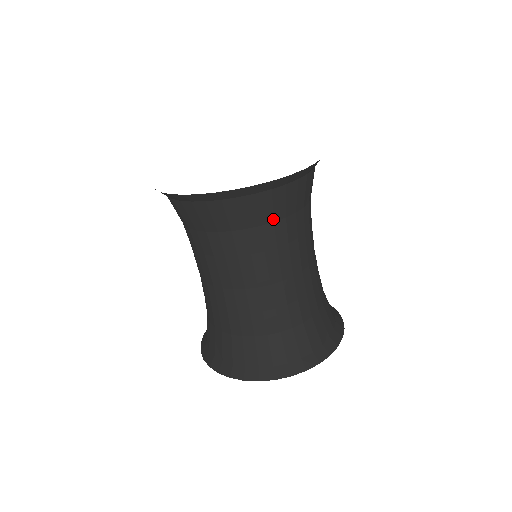
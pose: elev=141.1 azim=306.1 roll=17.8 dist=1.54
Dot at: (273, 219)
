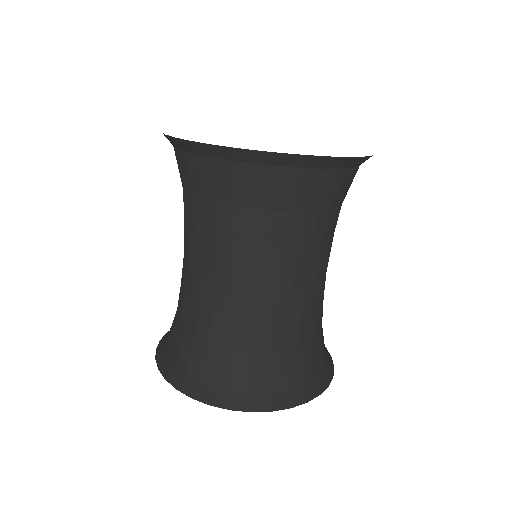
Dot at: (289, 208)
